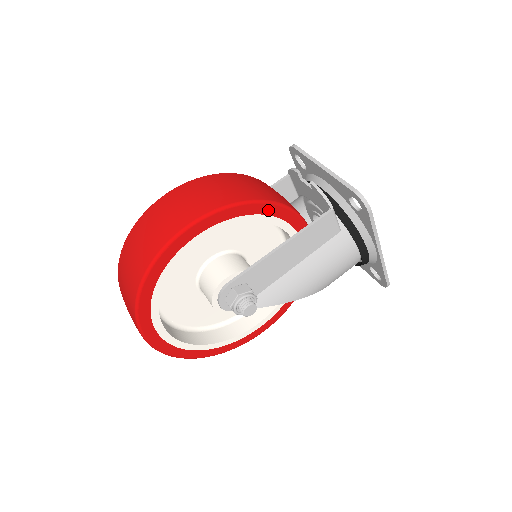
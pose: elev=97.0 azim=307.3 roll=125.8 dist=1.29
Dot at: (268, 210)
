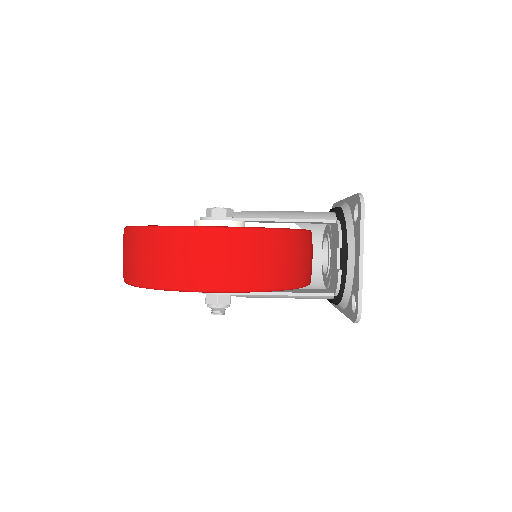
Dot at: occluded
